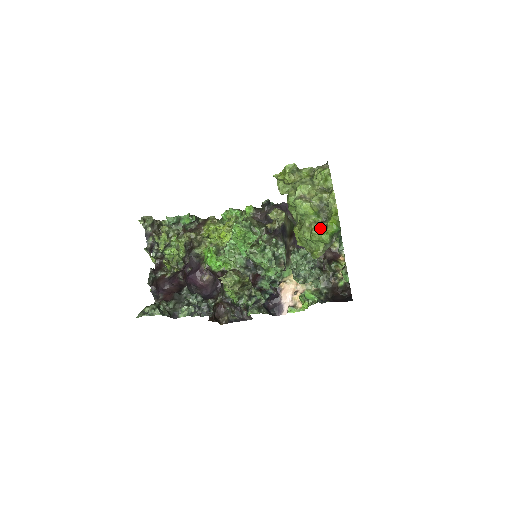
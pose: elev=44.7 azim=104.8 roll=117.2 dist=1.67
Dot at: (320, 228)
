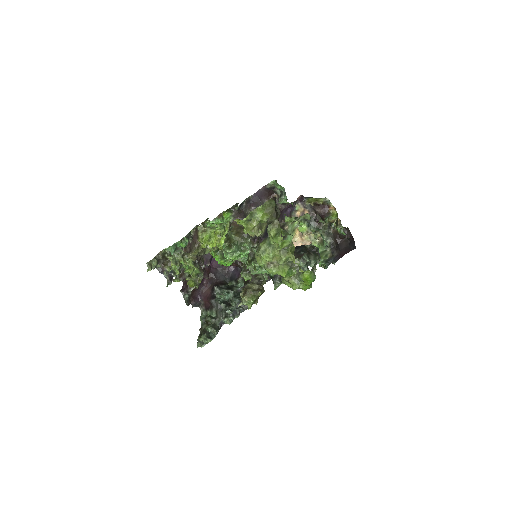
Dot at: (298, 283)
